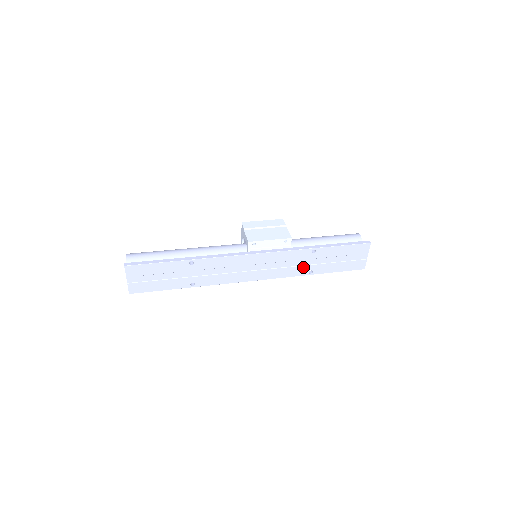
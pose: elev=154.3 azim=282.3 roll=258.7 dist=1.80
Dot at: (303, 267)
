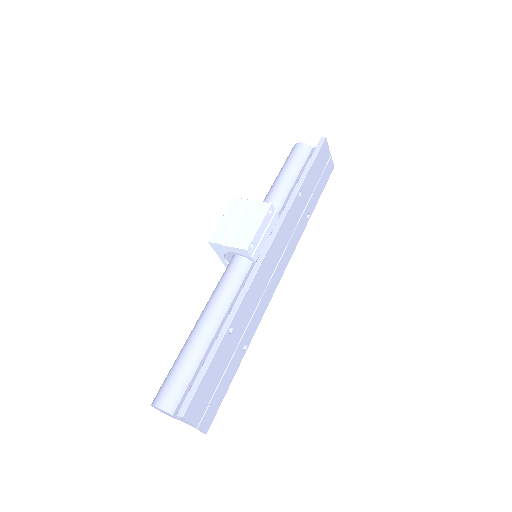
Dot at: (302, 219)
